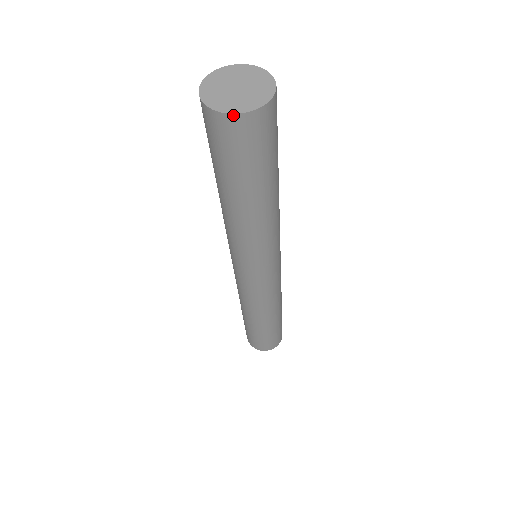
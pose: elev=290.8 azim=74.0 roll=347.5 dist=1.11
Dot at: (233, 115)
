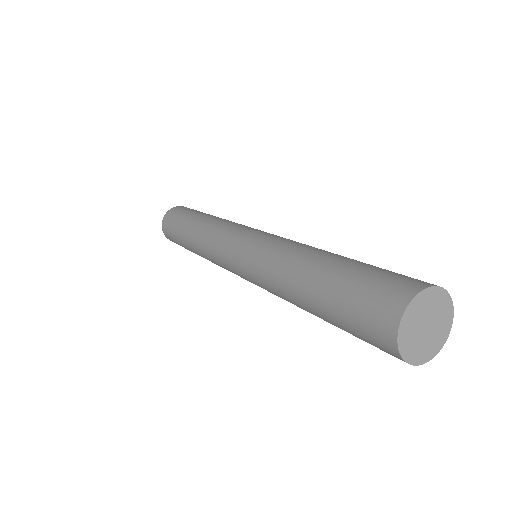
Dot at: (431, 357)
